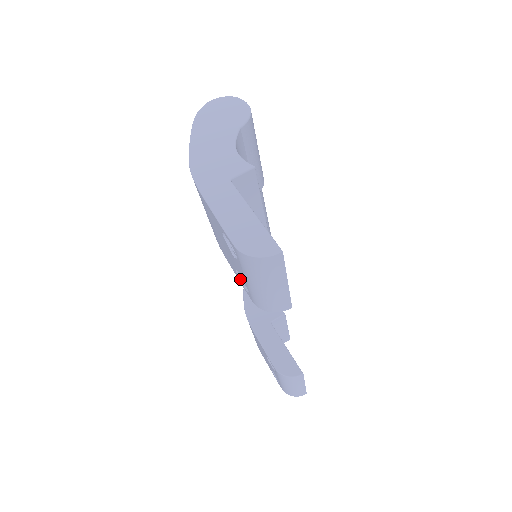
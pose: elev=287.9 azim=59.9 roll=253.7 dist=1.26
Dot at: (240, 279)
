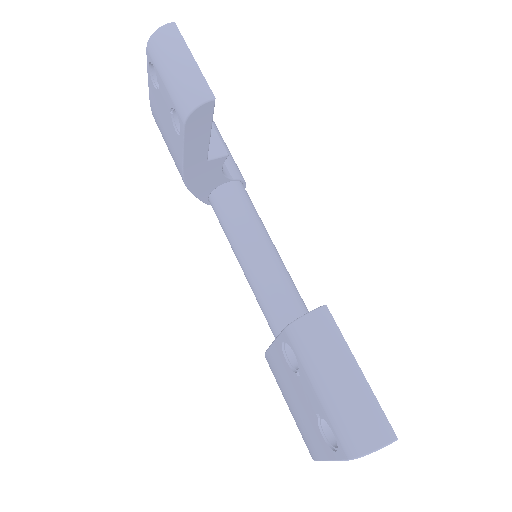
Dot at: (180, 135)
